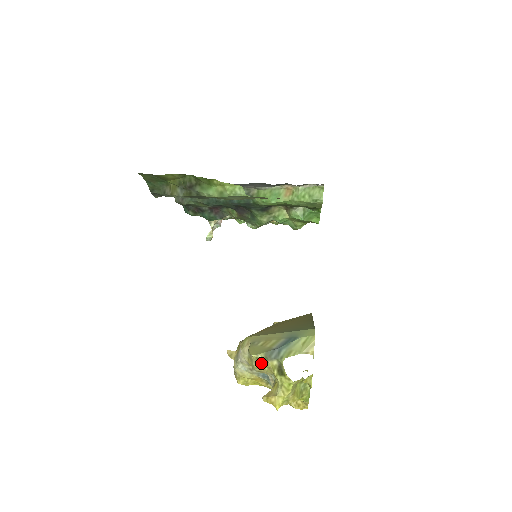
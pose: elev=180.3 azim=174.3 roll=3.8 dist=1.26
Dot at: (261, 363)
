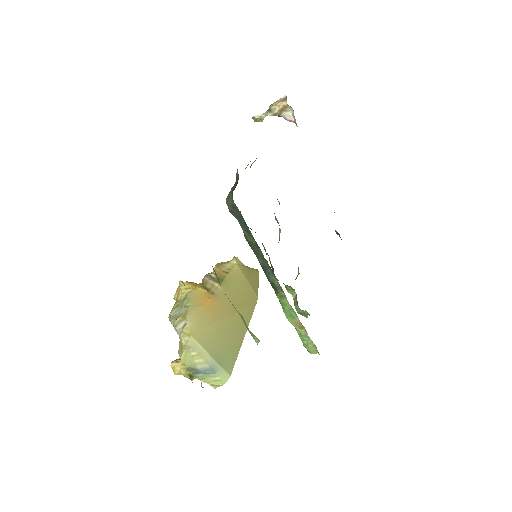
Dot at: occluded
